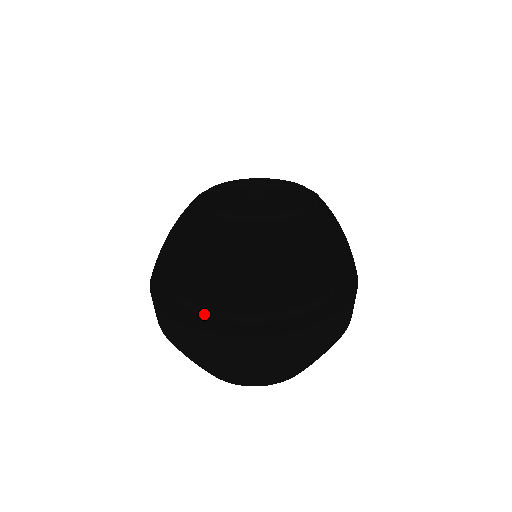
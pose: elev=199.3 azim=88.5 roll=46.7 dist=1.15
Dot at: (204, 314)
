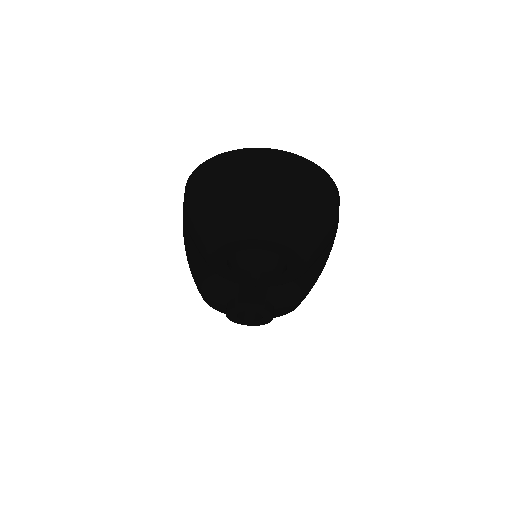
Dot at: occluded
